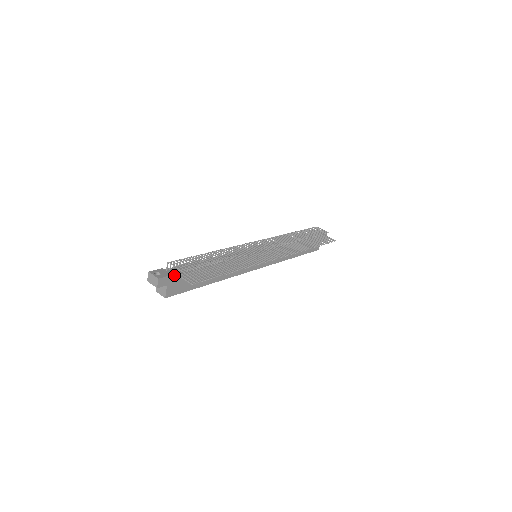
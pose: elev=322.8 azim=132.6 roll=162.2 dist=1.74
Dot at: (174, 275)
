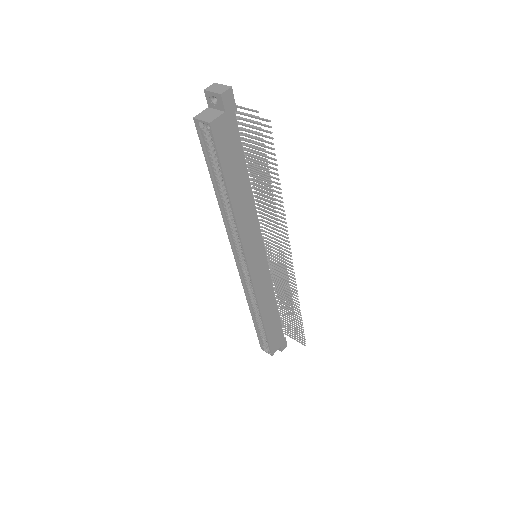
Dot at: (235, 116)
